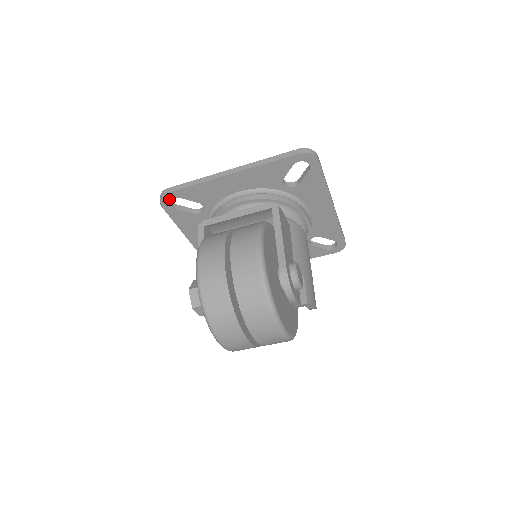
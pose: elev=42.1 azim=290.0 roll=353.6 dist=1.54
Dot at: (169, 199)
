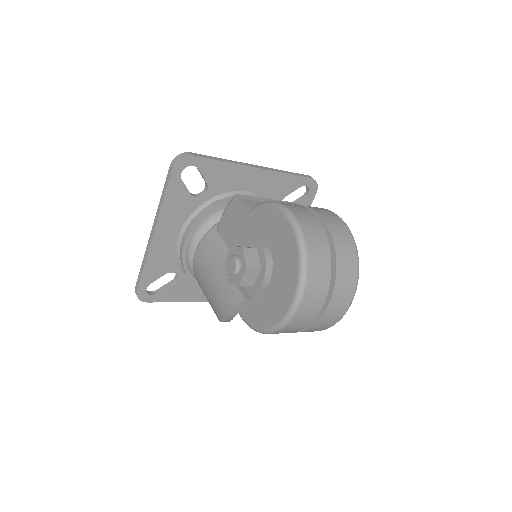
Dot at: (187, 164)
